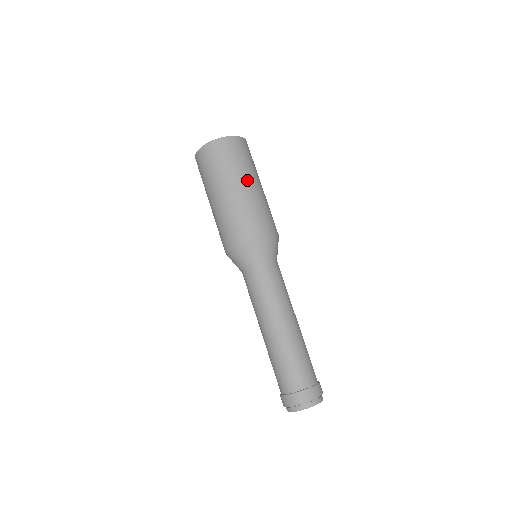
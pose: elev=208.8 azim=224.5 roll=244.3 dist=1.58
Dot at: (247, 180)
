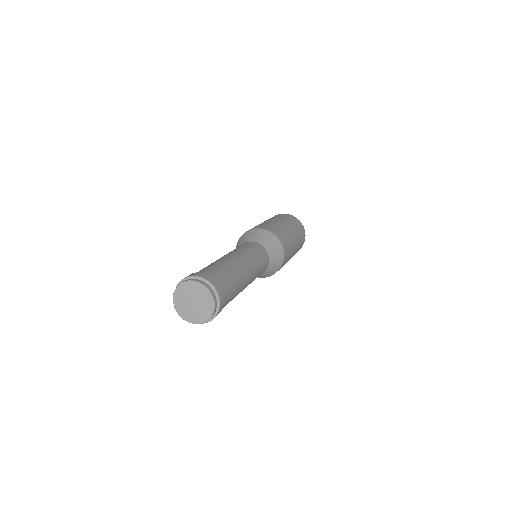
Dot at: (285, 223)
